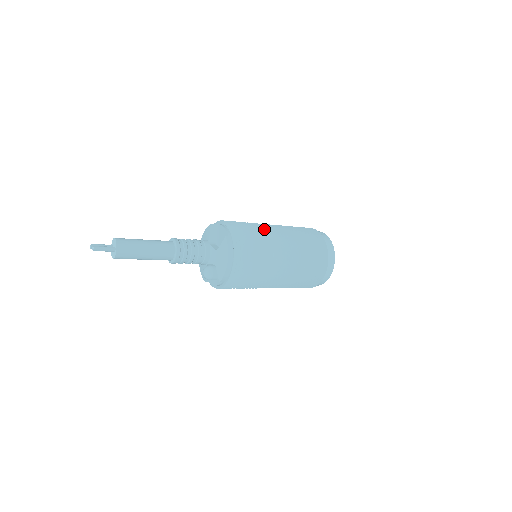
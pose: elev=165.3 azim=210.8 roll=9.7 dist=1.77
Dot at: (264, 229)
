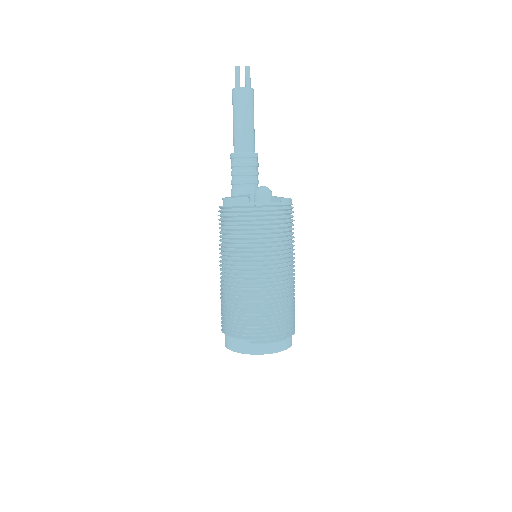
Dot at: occluded
